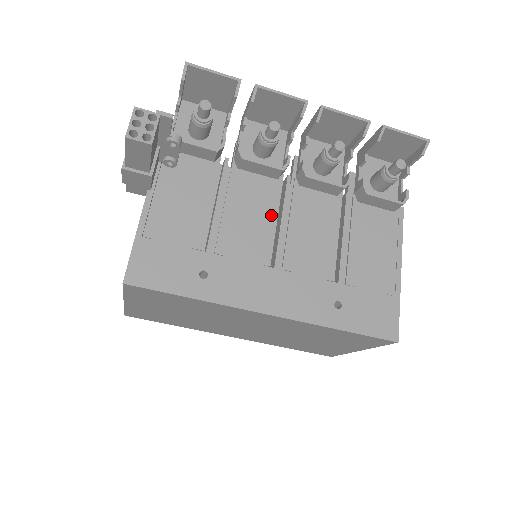
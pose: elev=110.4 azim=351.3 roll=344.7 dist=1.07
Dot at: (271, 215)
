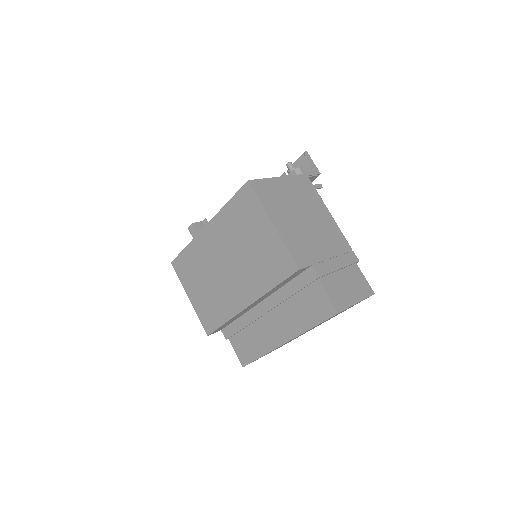
Dot at: occluded
